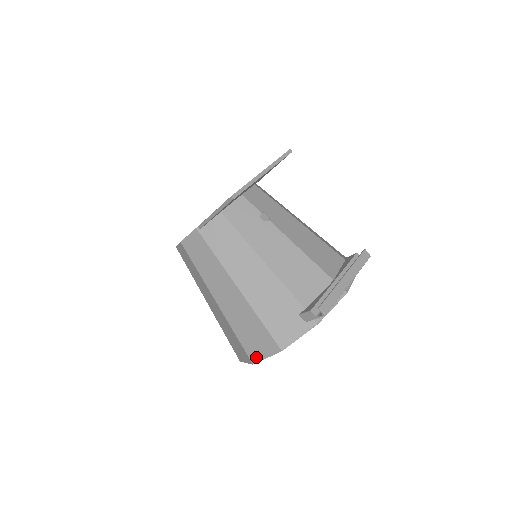
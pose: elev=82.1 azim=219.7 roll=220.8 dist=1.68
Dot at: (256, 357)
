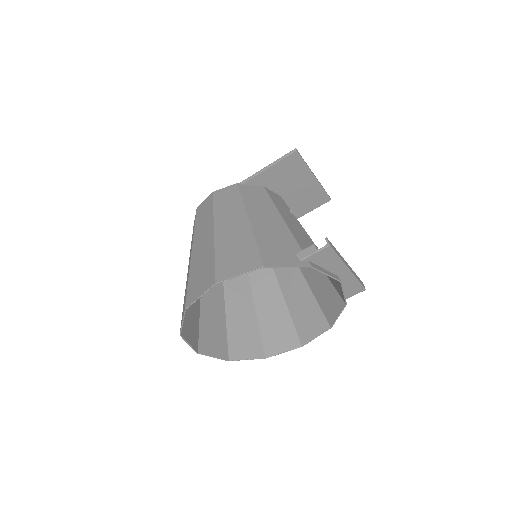
Dot at: (226, 275)
